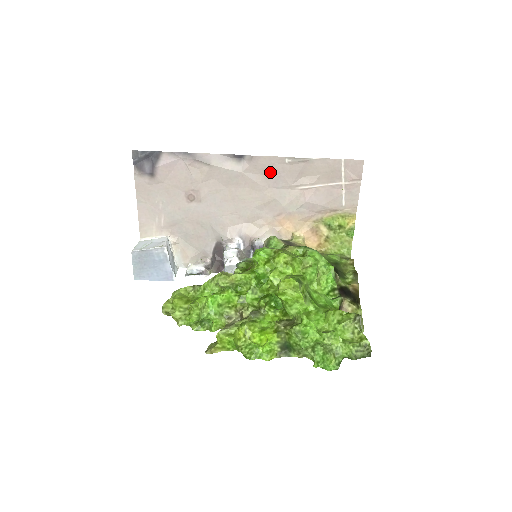
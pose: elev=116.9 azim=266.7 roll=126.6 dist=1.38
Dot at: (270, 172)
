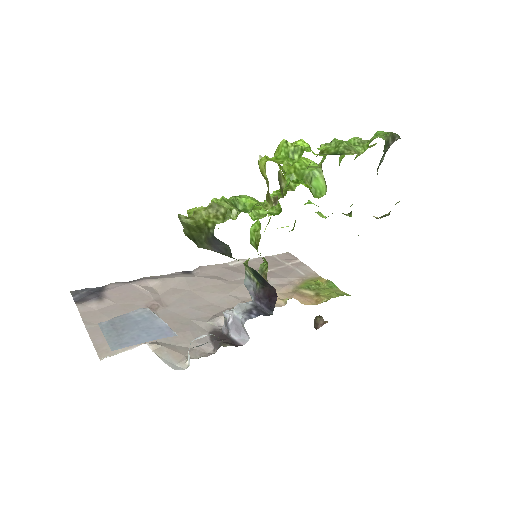
Dot at: (222, 273)
